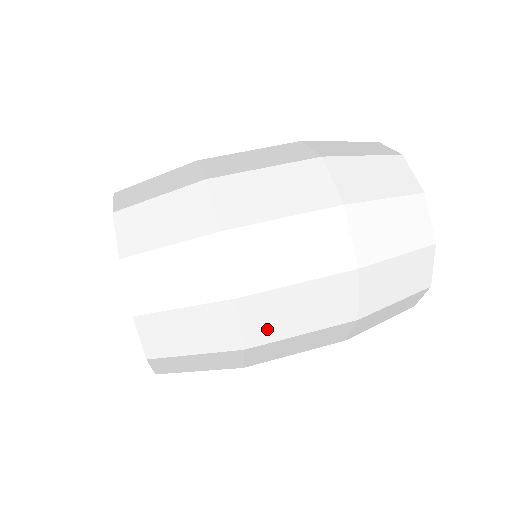
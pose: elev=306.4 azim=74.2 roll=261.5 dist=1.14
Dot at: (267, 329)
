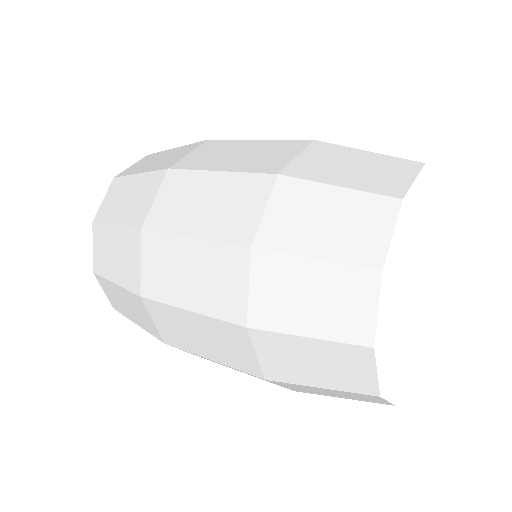
Dot at: (160, 282)
